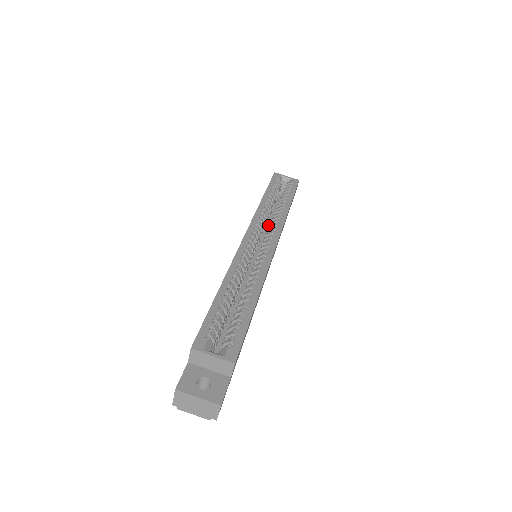
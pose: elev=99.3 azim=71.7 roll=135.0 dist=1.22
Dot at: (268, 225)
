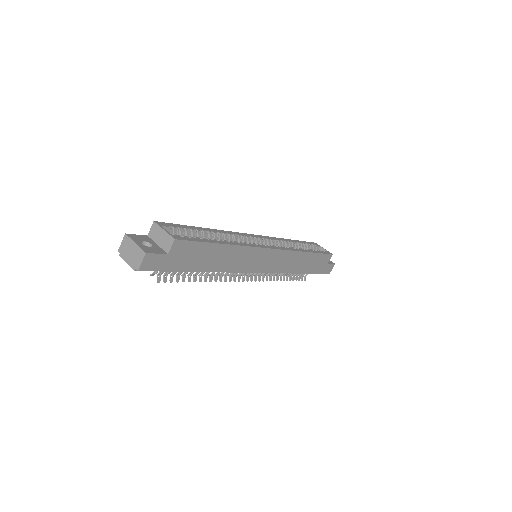
Dot at: occluded
